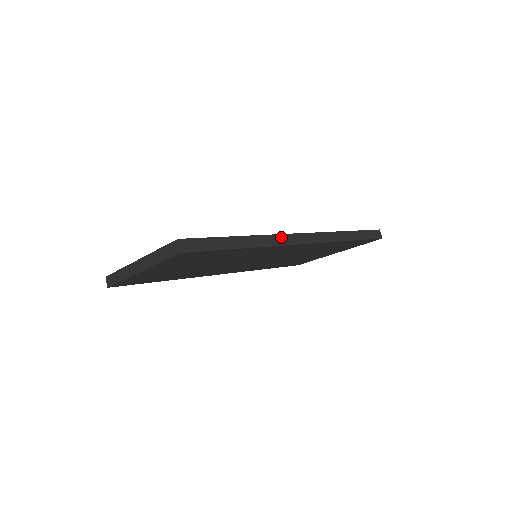
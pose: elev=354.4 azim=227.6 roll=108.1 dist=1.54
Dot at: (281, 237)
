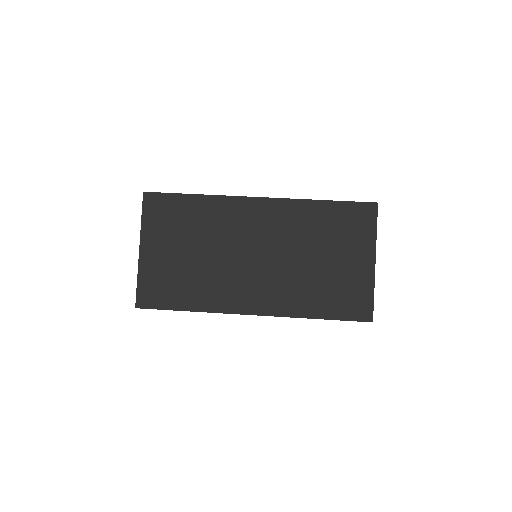
Dot at: (229, 313)
